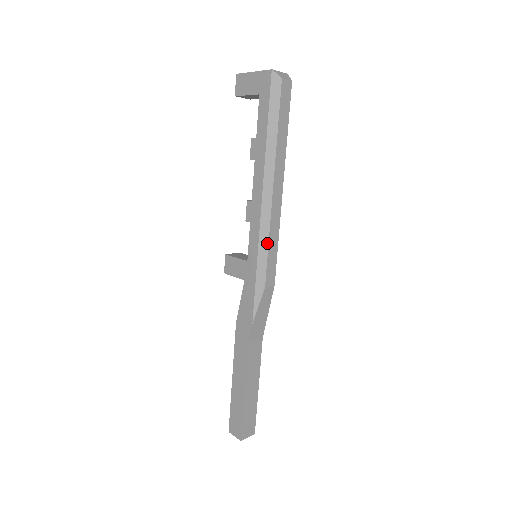
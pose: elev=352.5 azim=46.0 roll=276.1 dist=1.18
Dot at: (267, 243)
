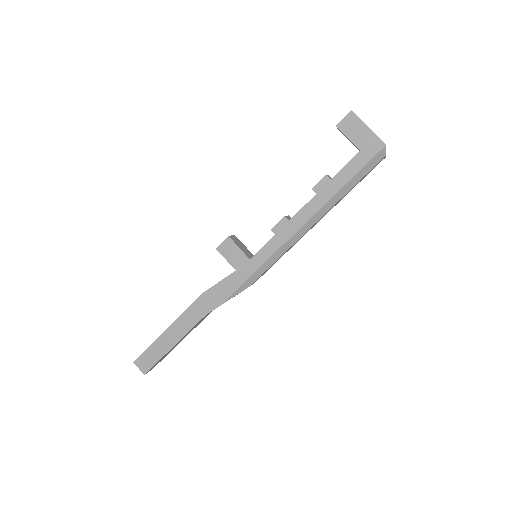
Dot at: (277, 258)
